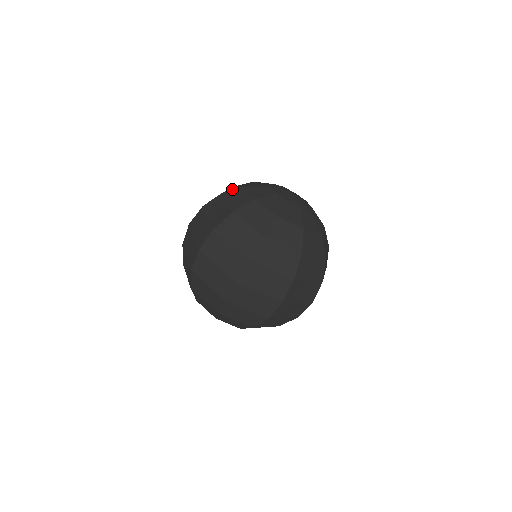
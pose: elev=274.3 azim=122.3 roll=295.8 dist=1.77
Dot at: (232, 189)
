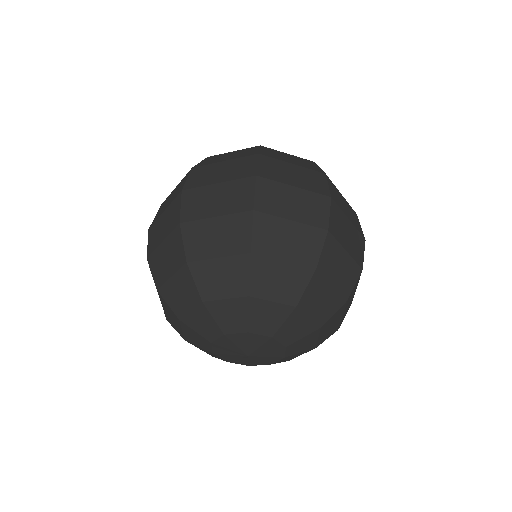
Dot at: occluded
